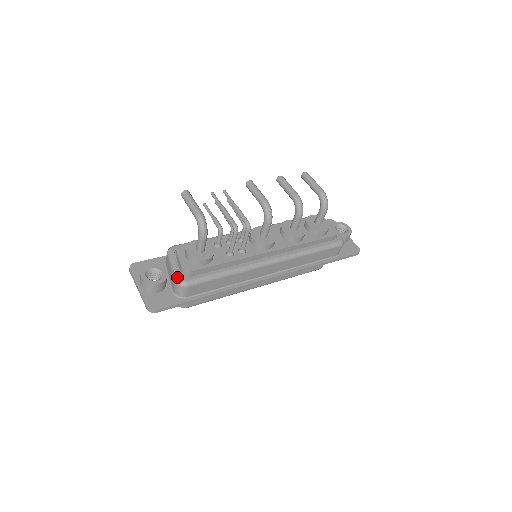
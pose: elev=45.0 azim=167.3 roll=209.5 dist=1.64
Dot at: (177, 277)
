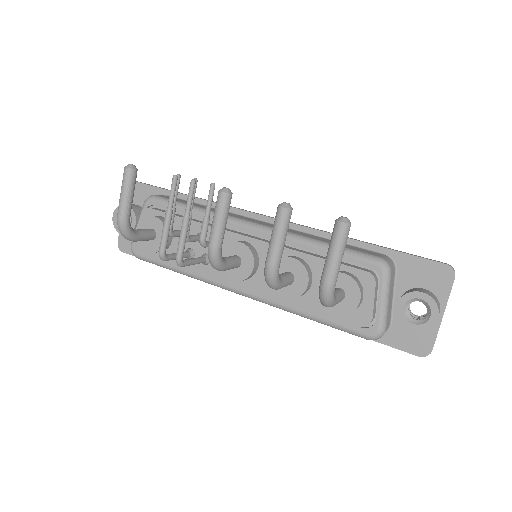
Dot at: (131, 243)
